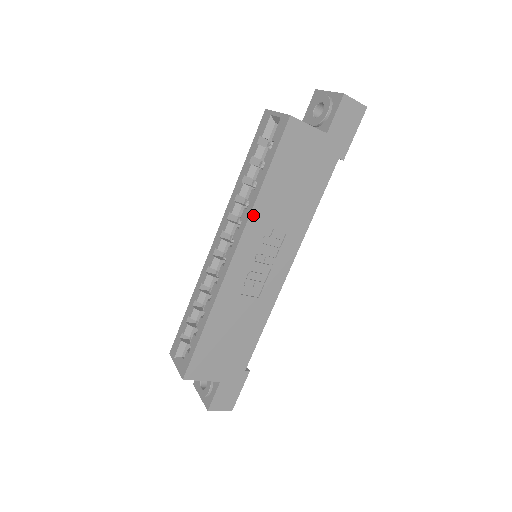
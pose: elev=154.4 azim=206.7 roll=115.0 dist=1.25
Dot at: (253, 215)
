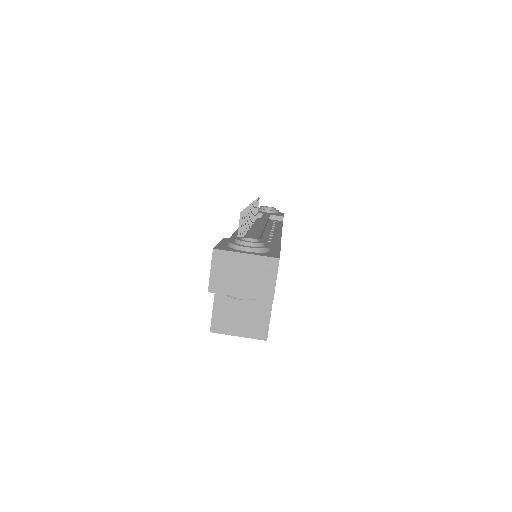
Dot at: occluded
